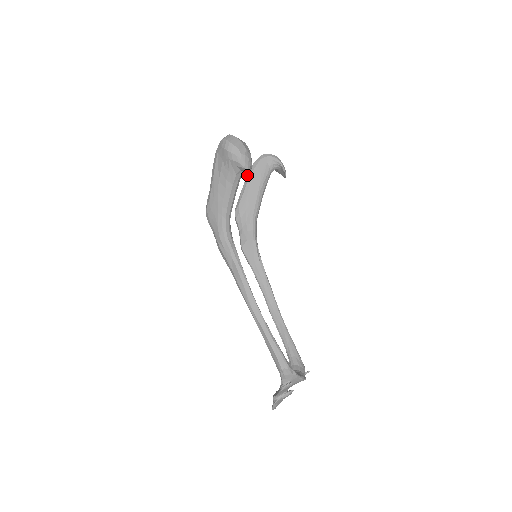
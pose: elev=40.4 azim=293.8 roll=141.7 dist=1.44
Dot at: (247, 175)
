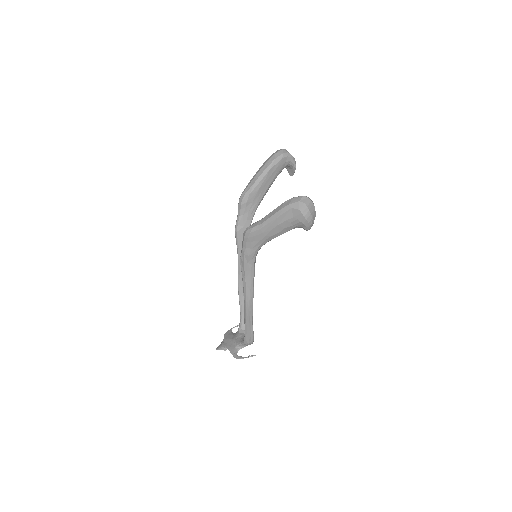
Dot at: (265, 169)
